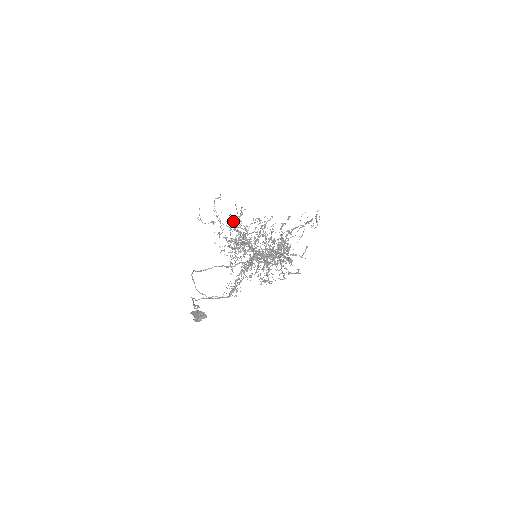
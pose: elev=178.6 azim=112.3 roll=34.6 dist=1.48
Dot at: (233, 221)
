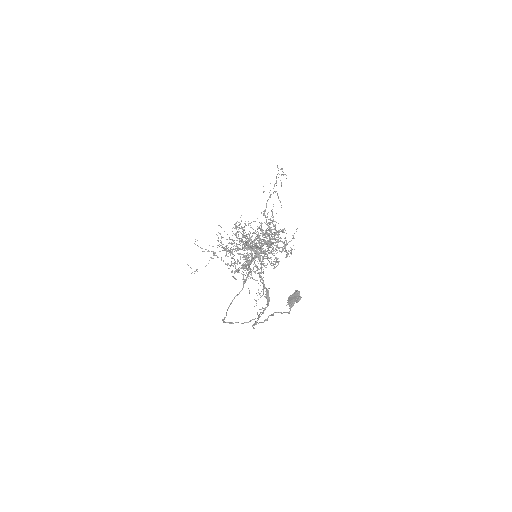
Dot at: occluded
